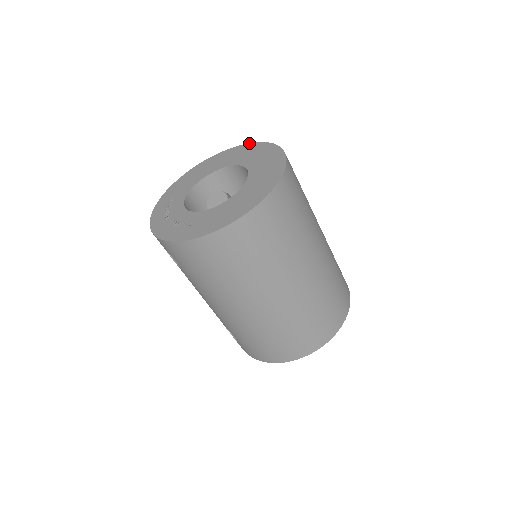
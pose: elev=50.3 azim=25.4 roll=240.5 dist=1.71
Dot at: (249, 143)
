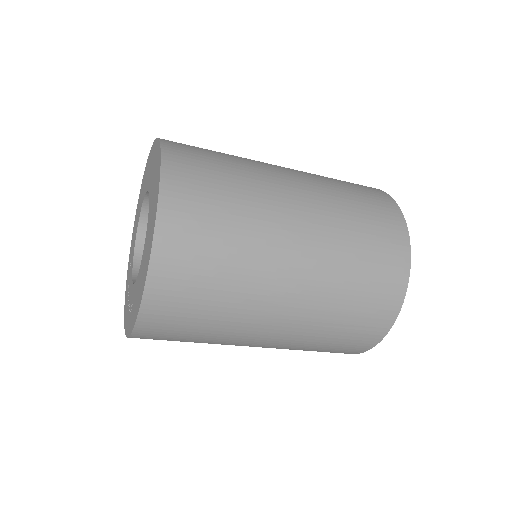
Dot at: (151, 148)
